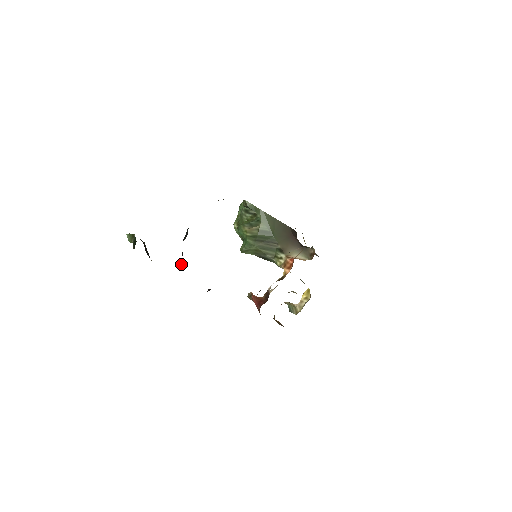
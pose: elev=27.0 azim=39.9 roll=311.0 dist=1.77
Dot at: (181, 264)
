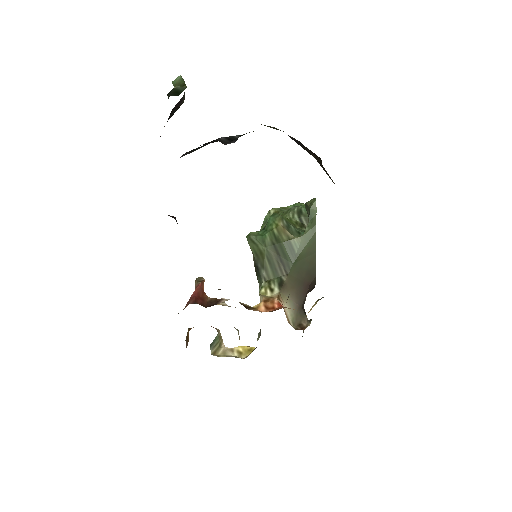
Dot at: (186, 152)
